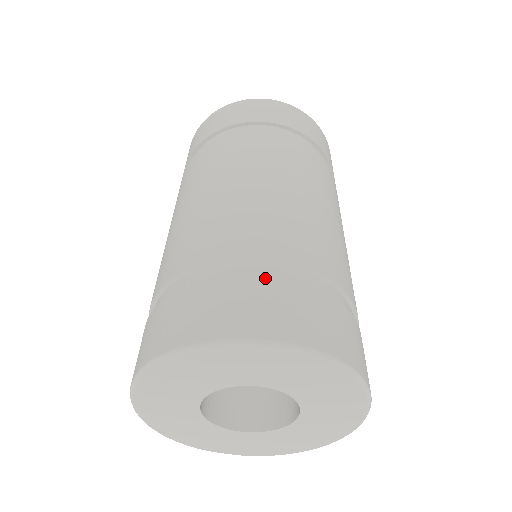
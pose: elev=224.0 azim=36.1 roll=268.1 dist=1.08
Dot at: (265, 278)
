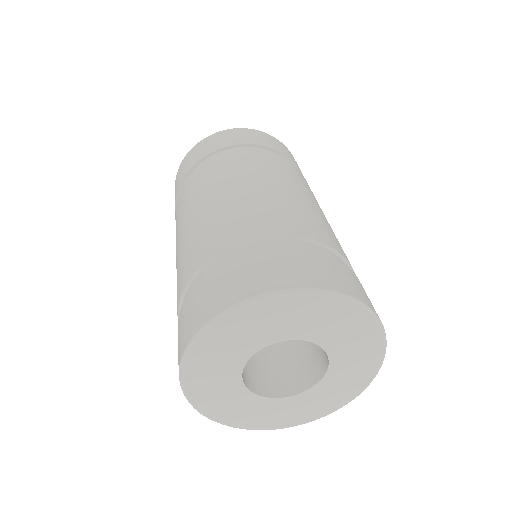
Dot at: (287, 248)
